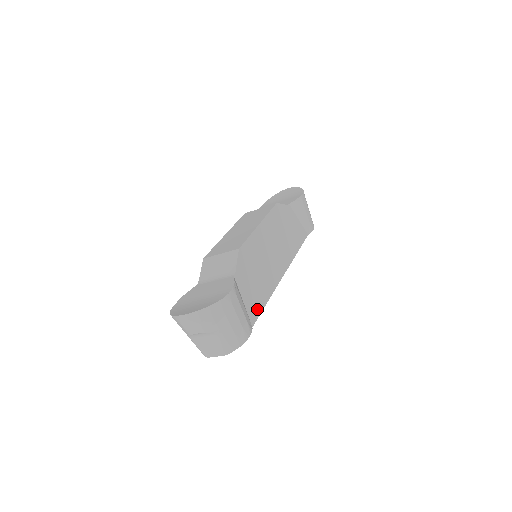
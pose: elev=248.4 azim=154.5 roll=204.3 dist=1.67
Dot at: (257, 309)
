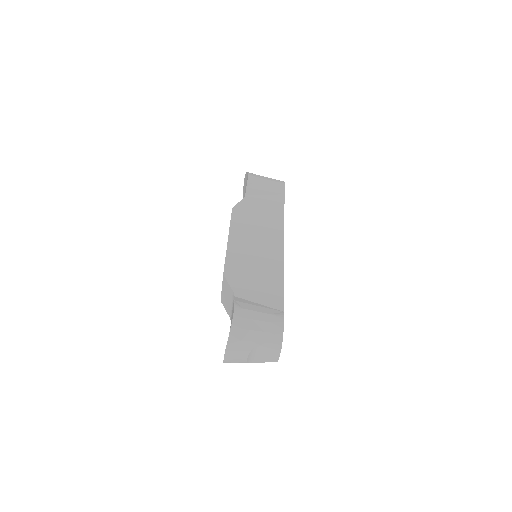
Dot at: (277, 295)
